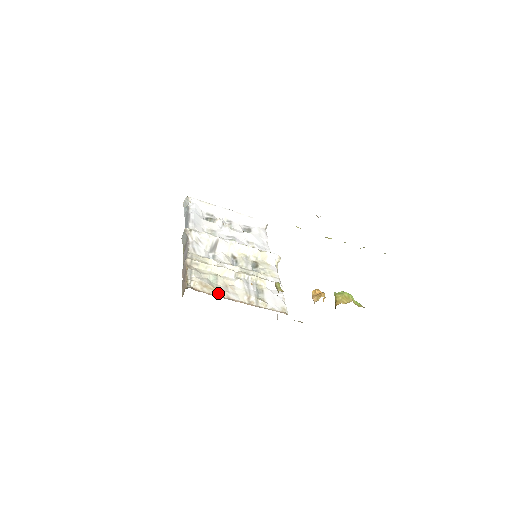
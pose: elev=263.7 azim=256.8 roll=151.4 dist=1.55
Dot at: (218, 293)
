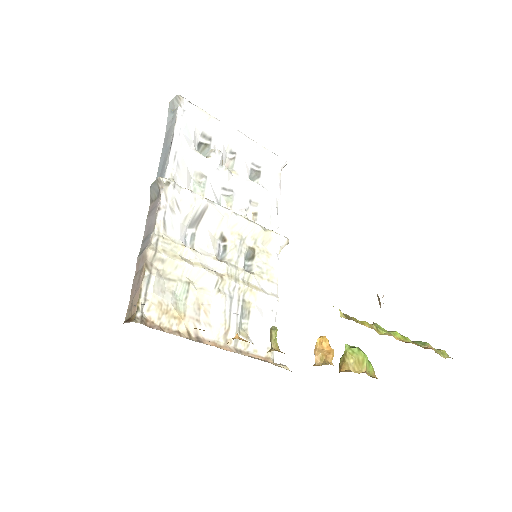
Dot at: (183, 327)
